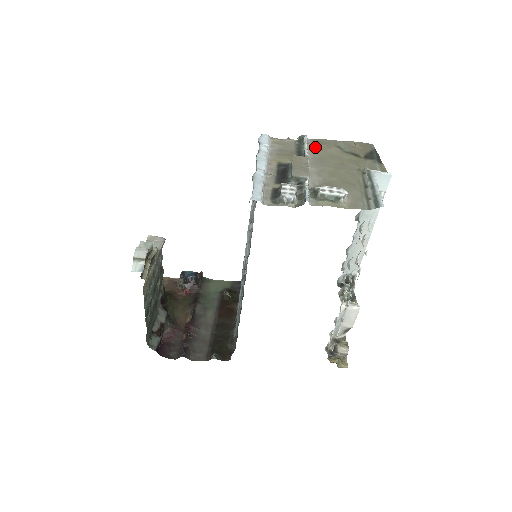
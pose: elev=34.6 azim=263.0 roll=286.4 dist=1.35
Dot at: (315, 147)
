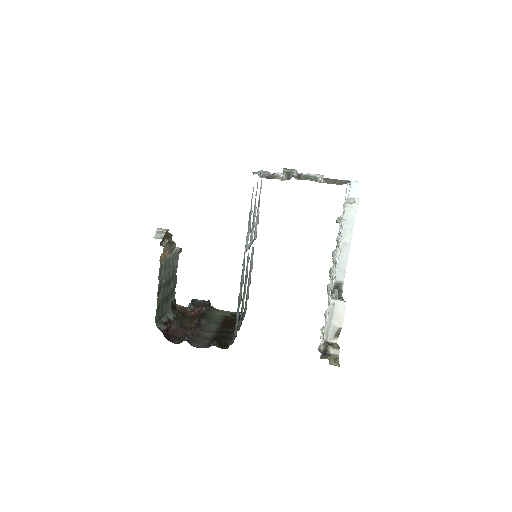
Dot at: occluded
